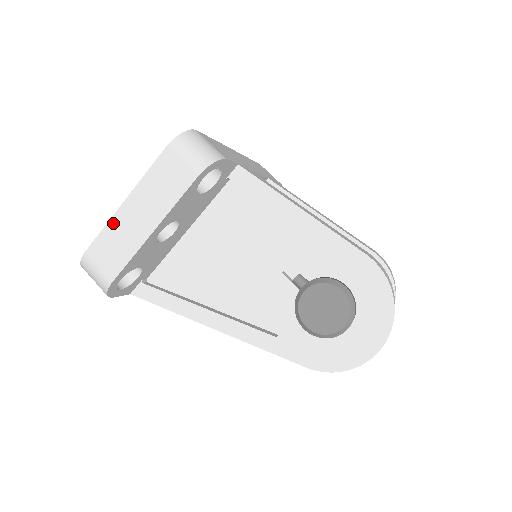
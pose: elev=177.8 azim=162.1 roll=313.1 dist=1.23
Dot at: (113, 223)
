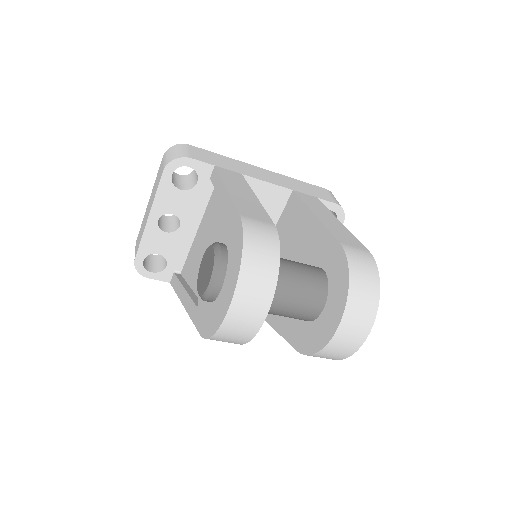
Dot at: (144, 218)
